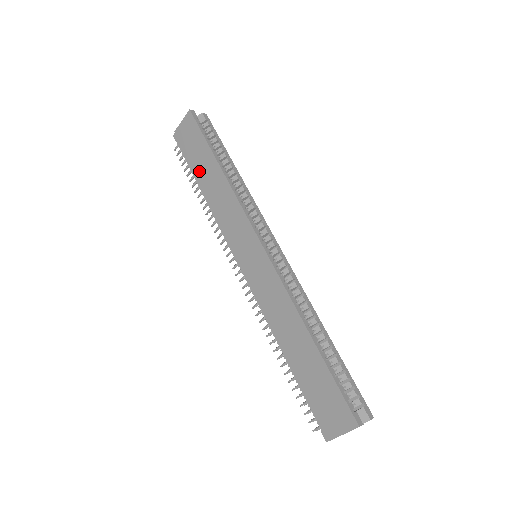
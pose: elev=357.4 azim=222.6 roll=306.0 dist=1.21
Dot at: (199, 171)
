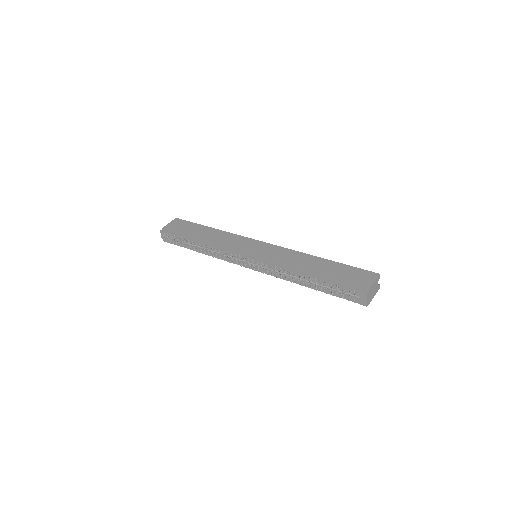
Dot at: (194, 235)
